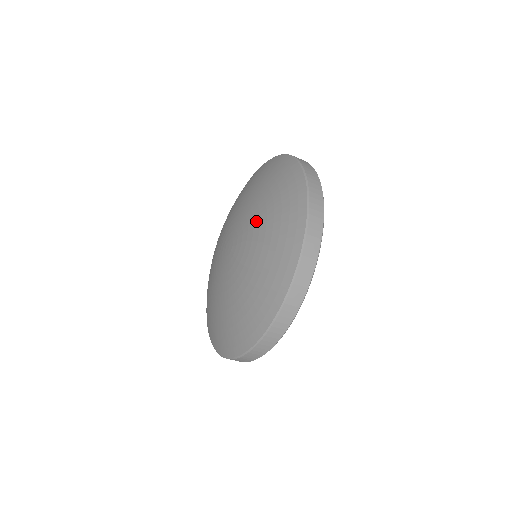
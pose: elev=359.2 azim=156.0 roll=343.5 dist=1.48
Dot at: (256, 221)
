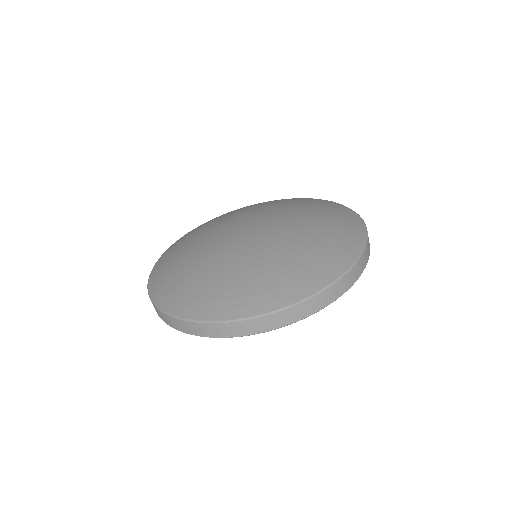
Dot at: (297, 215)
